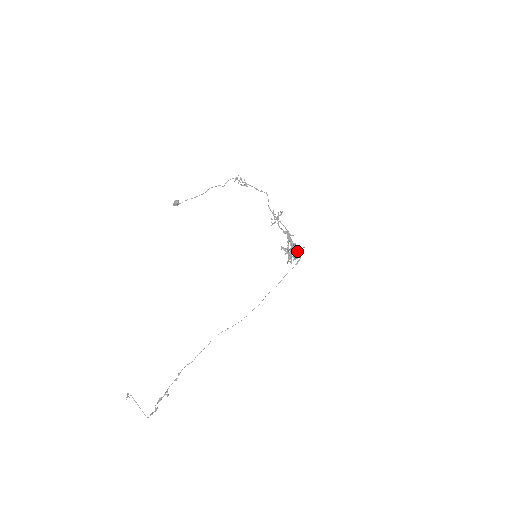
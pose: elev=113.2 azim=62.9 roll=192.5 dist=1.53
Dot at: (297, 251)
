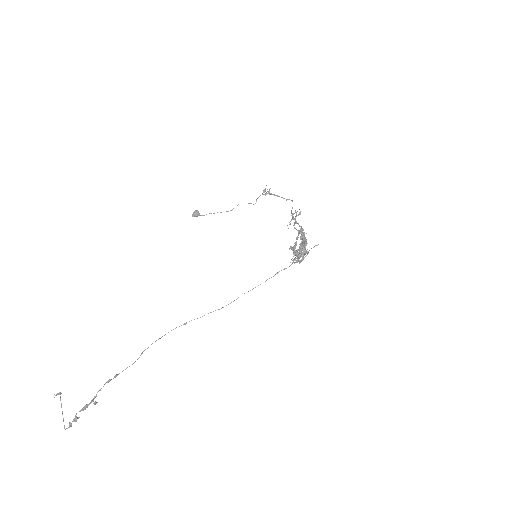
Dot at: (304, 246)
